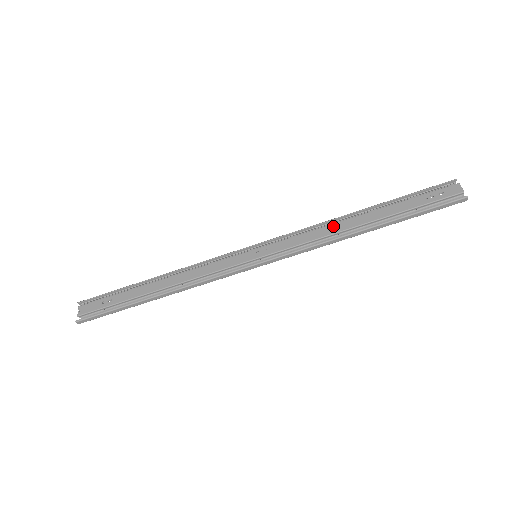
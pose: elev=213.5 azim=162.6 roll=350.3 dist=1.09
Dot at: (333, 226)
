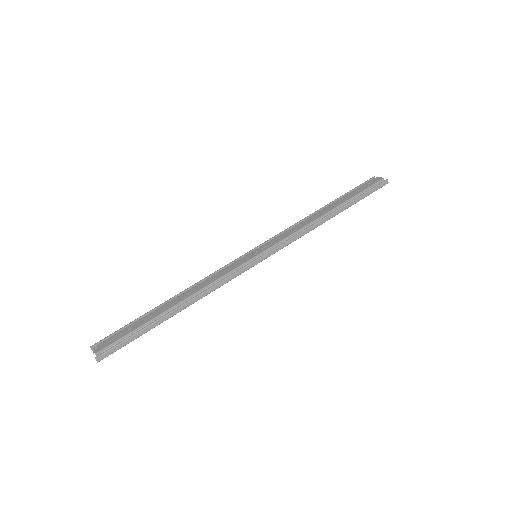
Dot at: (308, 220)
